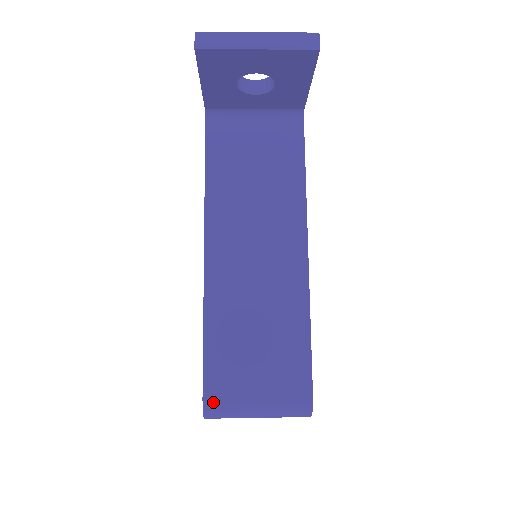
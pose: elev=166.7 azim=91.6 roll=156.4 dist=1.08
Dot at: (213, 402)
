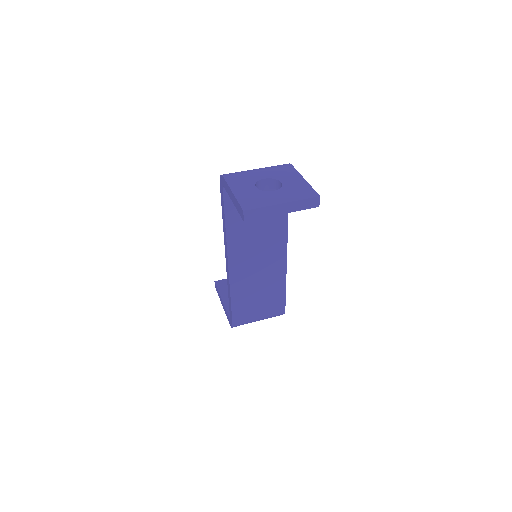
Dot at: (238, 324)
